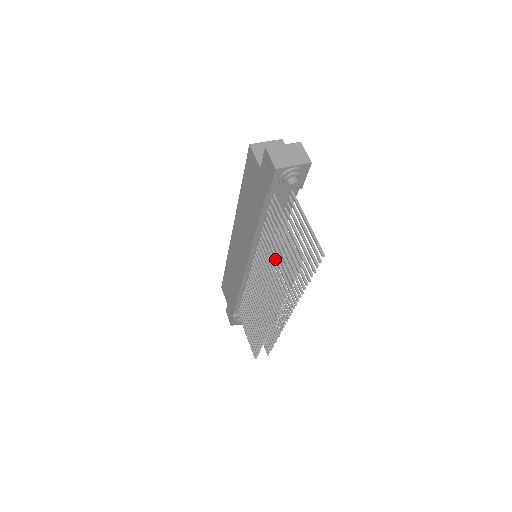
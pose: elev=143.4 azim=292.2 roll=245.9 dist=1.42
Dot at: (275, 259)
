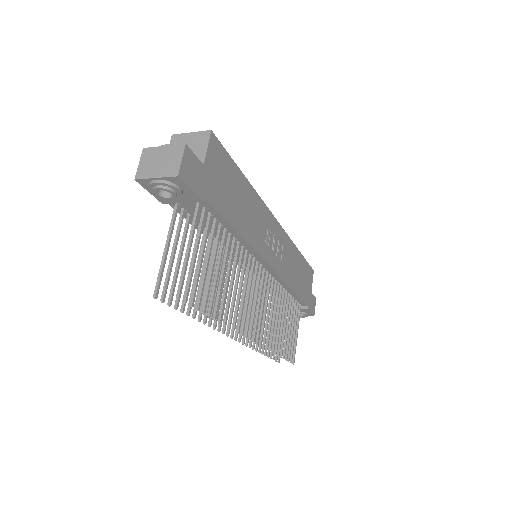
Dot at: (201, 275)
